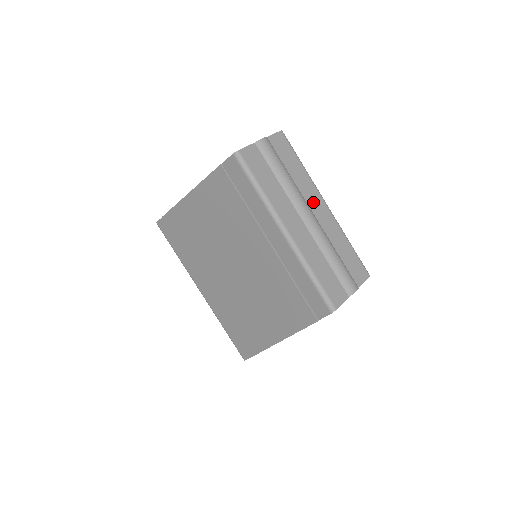
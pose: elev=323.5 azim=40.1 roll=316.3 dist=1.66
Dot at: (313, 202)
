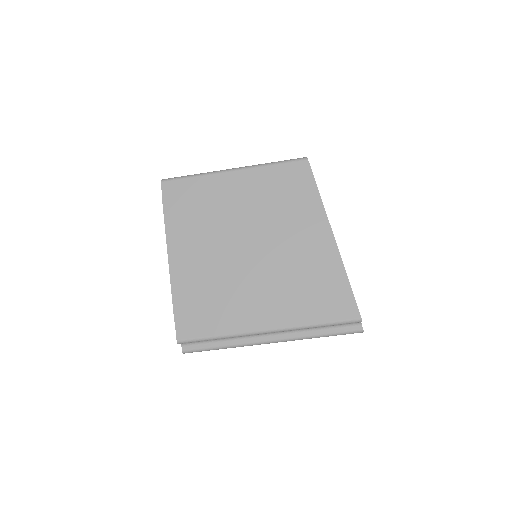
Dot at: occluded
